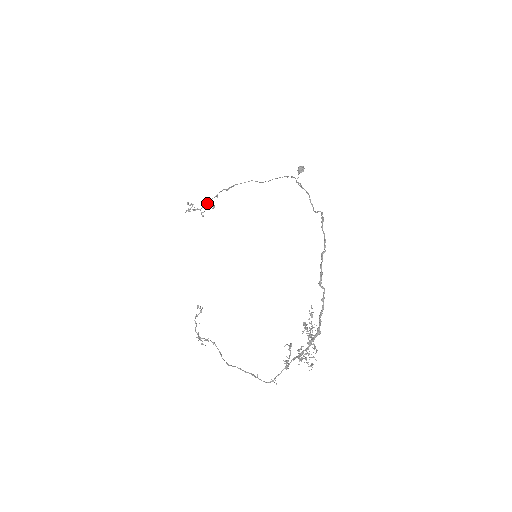
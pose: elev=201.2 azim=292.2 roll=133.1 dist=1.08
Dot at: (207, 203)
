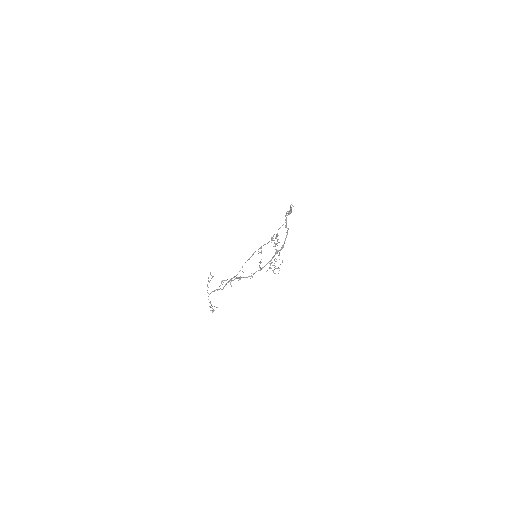
Dot at: (235, 276)
